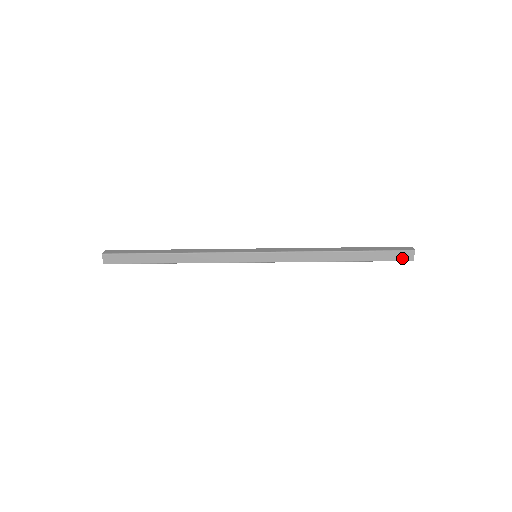
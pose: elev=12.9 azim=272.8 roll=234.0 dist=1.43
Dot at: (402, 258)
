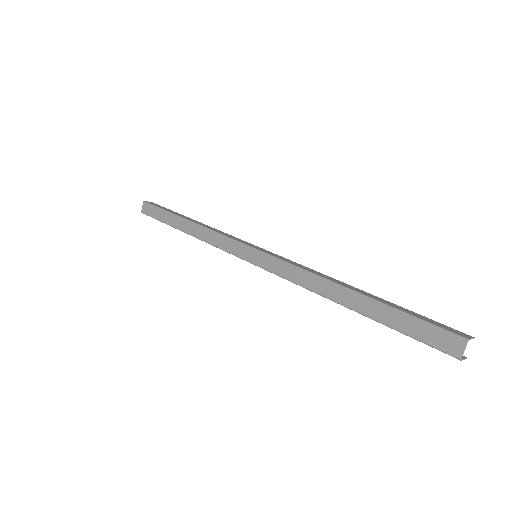
Dot at: (441, 344)
